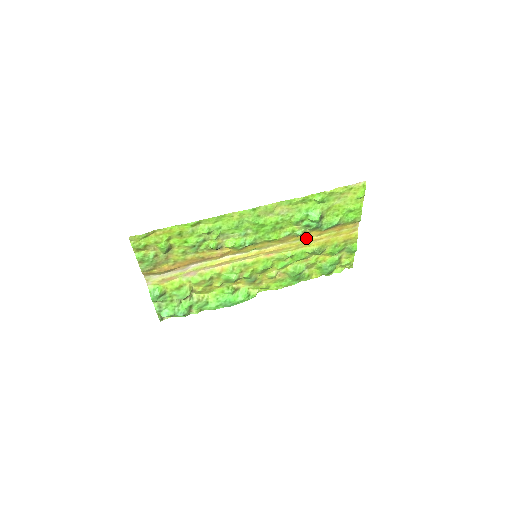
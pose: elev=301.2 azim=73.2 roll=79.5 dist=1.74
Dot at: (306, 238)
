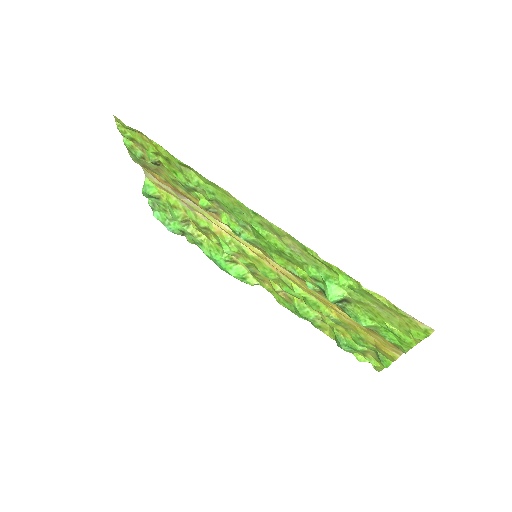
Dot at: (324, 297)
